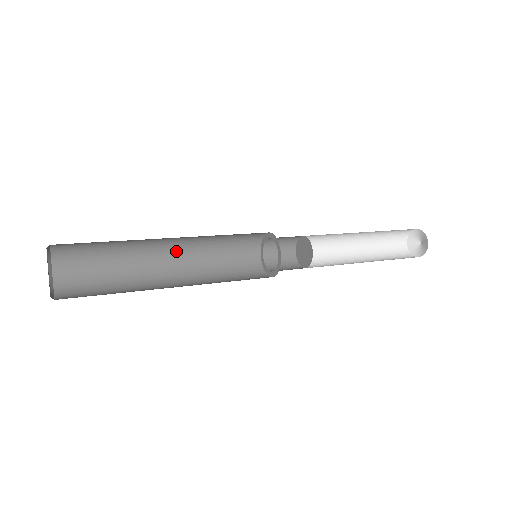
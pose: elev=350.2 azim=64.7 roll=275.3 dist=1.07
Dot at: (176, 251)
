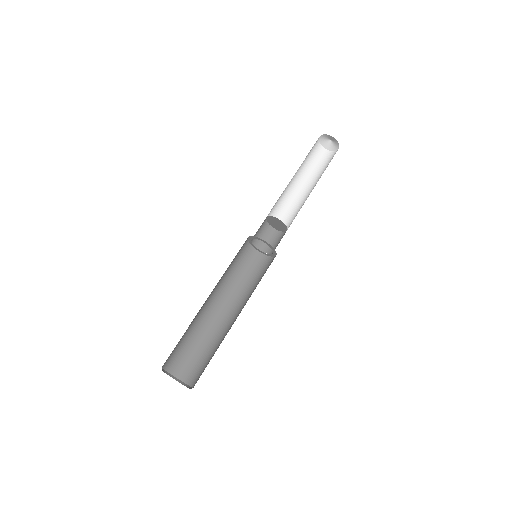
Dot at: occluded
